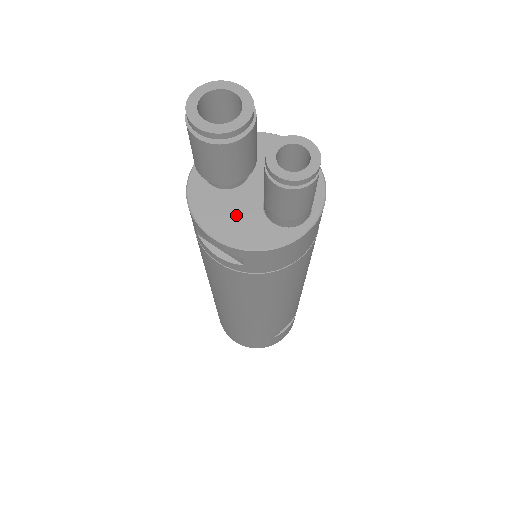
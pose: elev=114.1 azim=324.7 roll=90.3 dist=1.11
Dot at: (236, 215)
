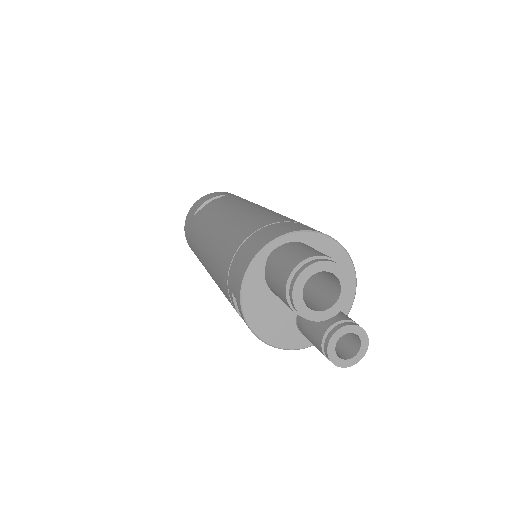
Dot at: (275, 313)
